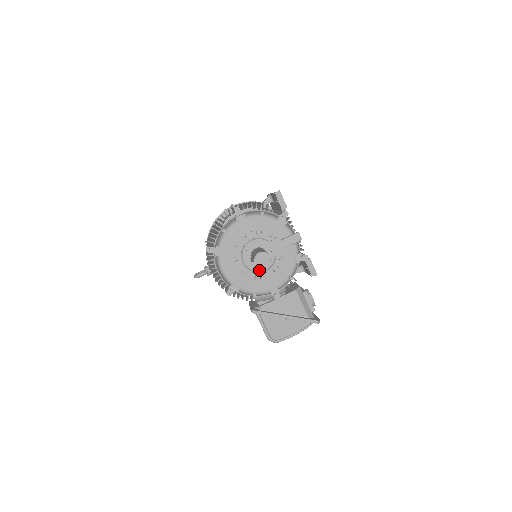
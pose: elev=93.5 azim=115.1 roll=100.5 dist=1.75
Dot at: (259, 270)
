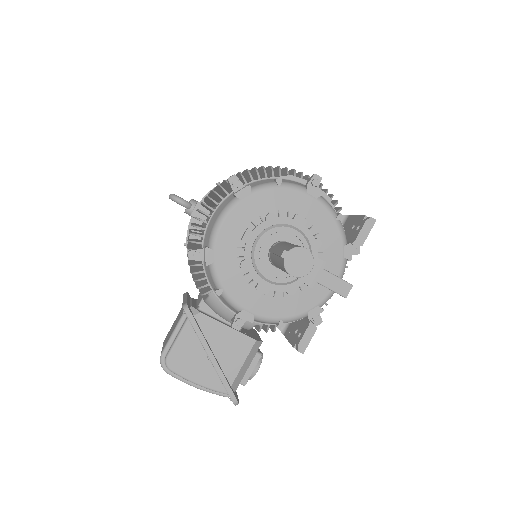
Dot at: (262, 271)
